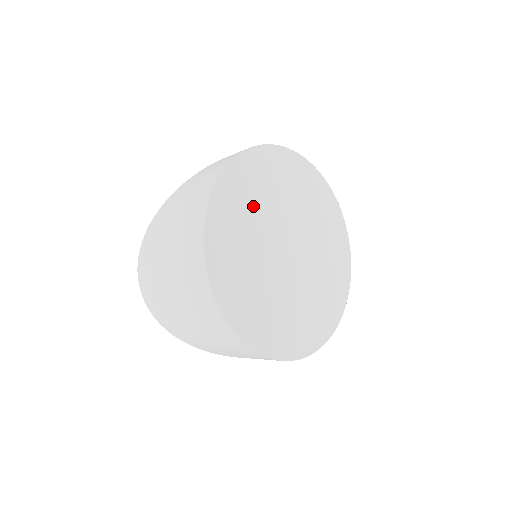
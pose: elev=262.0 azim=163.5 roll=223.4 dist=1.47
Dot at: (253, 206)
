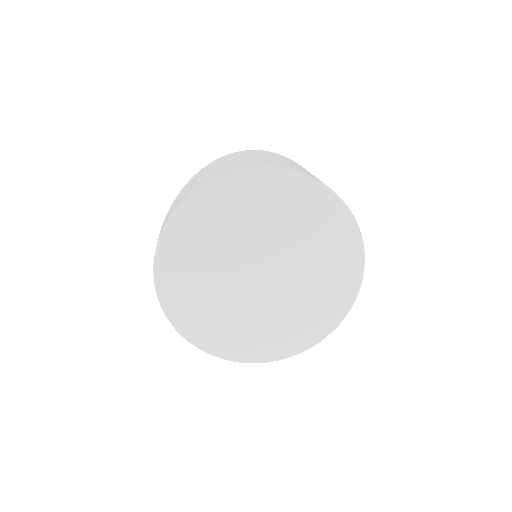
Dot at: (202, 290)
